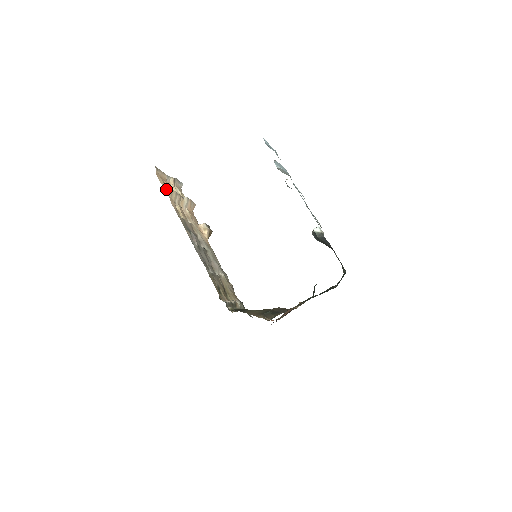
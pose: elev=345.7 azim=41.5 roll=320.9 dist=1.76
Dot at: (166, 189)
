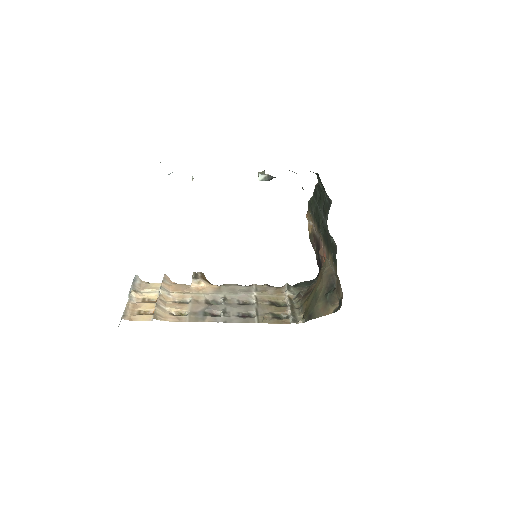
Dot at: (150, 316)
